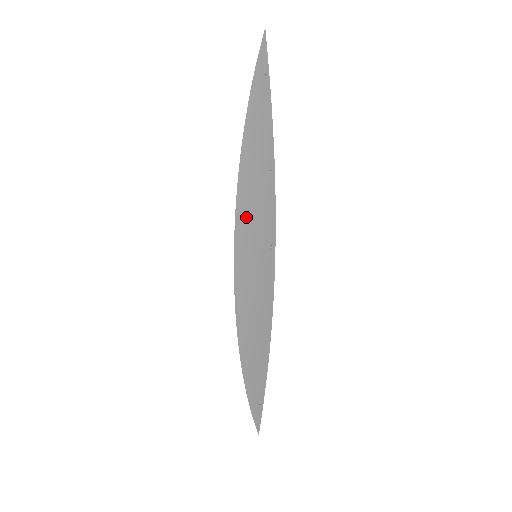
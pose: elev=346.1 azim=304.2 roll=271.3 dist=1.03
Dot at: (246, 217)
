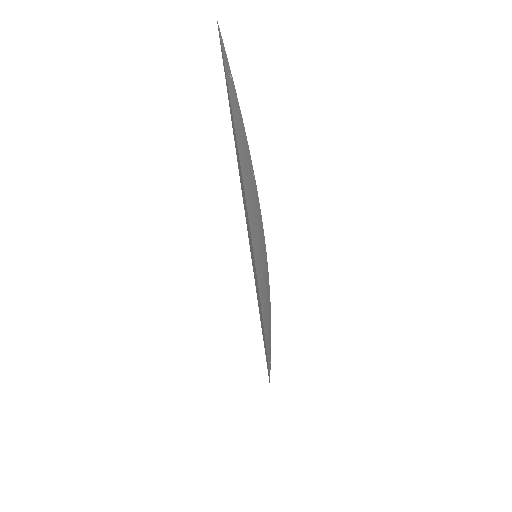
Dot at: (254, 230)
